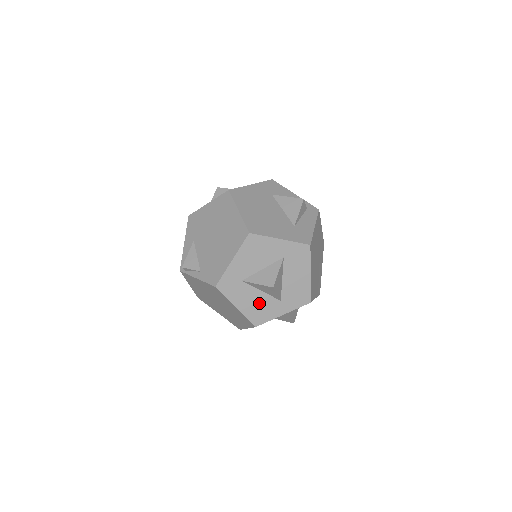
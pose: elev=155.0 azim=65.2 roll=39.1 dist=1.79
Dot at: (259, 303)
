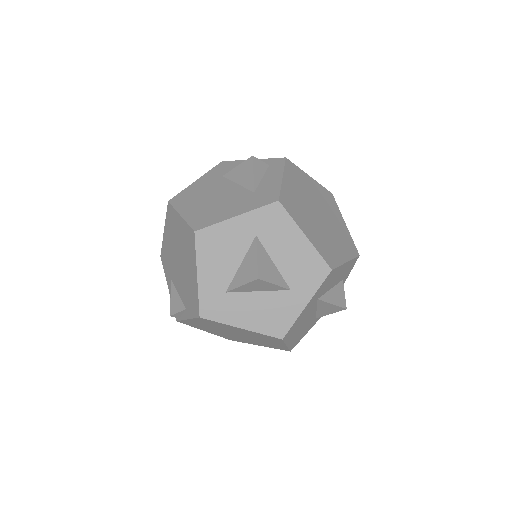
Dot at: (266, 308)
